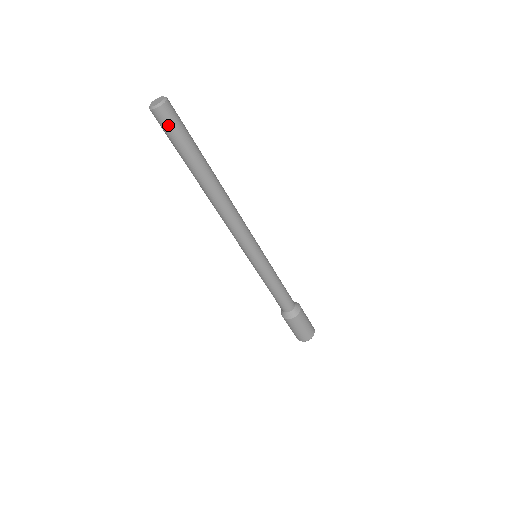
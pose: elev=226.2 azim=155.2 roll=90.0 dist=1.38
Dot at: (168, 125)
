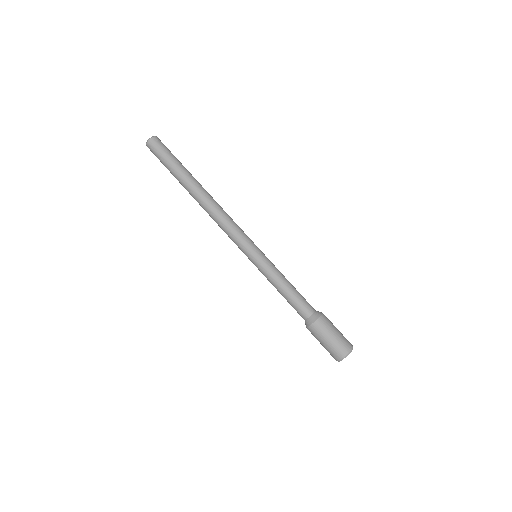
Dot at: (157, 151)
